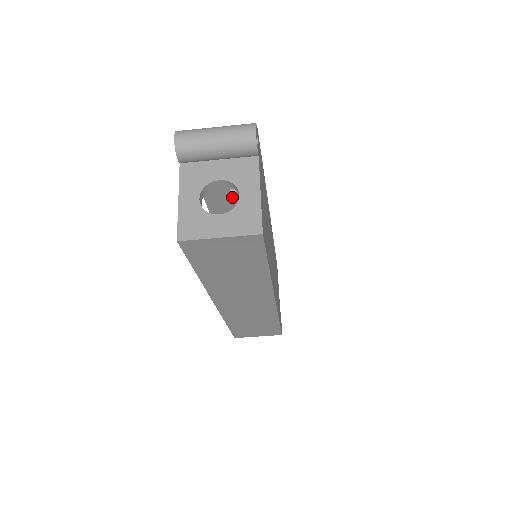
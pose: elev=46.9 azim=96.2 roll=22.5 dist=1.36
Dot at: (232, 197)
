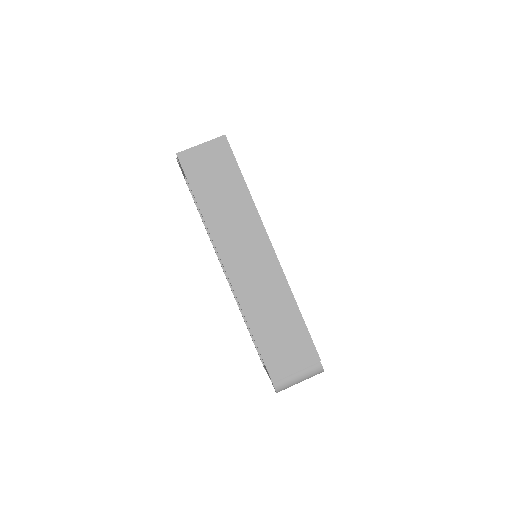
Dot at: occluded
